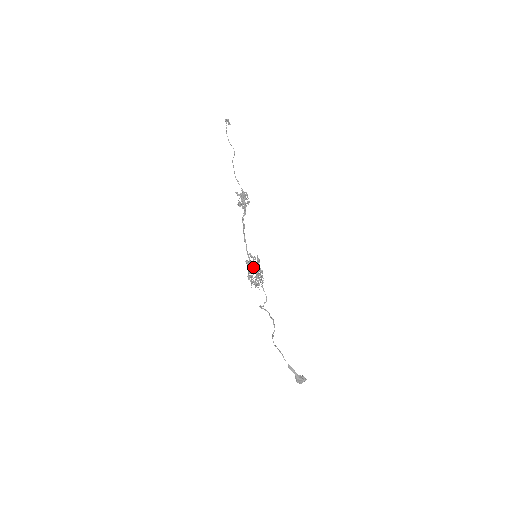
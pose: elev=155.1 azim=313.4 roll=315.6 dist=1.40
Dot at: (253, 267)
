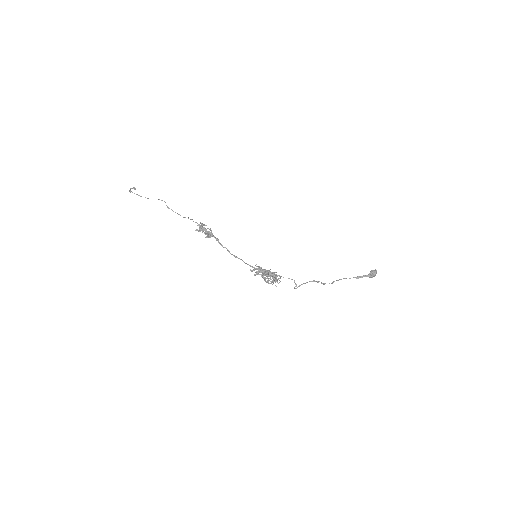
Dot at: (262, 273)
